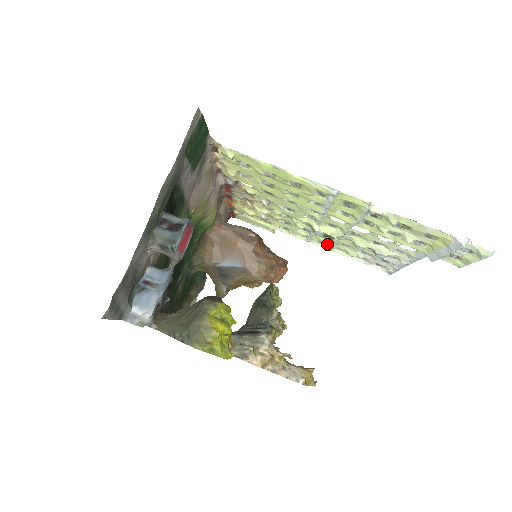
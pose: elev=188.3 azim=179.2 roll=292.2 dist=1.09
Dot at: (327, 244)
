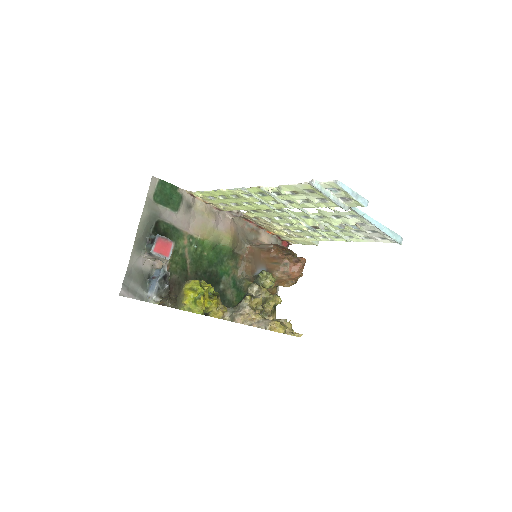
Dot at: (341, 237)
